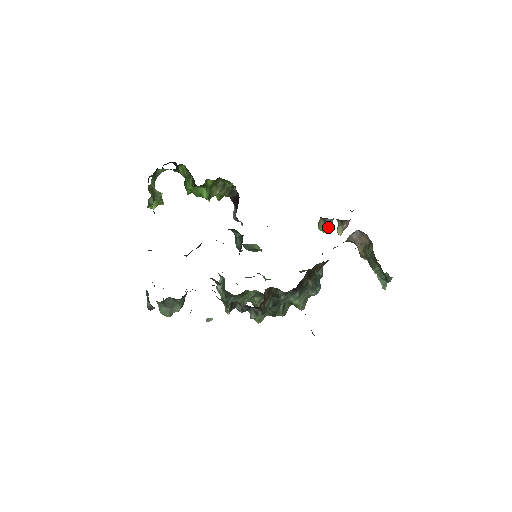
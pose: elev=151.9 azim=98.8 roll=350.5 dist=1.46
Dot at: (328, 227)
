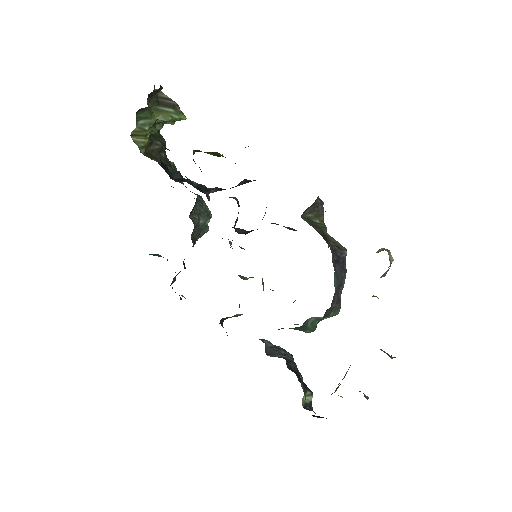
Dot at: occluded
